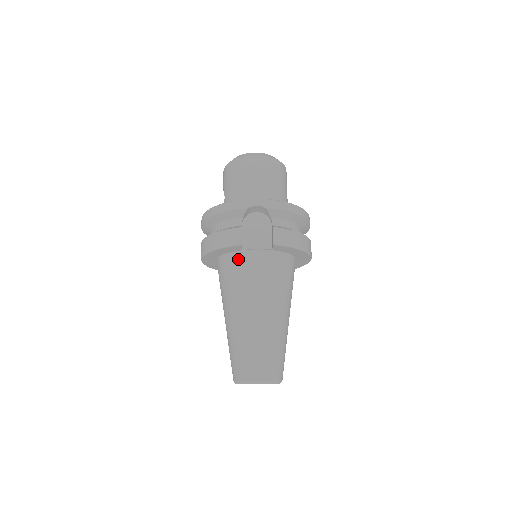
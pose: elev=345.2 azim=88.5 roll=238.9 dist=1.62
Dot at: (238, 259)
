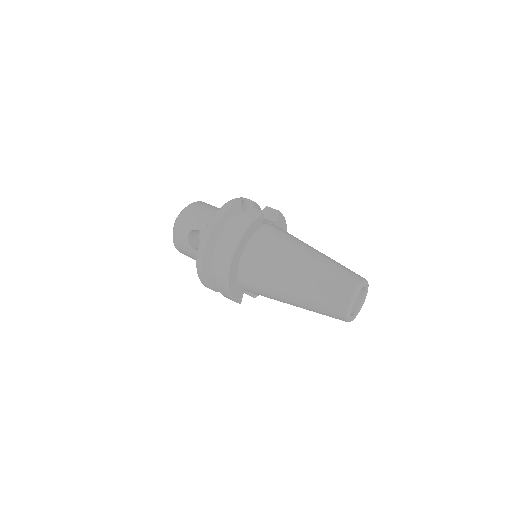
Dot at: (265, 232)
